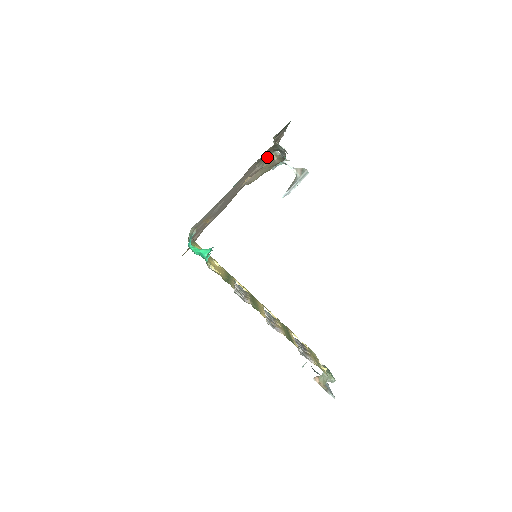
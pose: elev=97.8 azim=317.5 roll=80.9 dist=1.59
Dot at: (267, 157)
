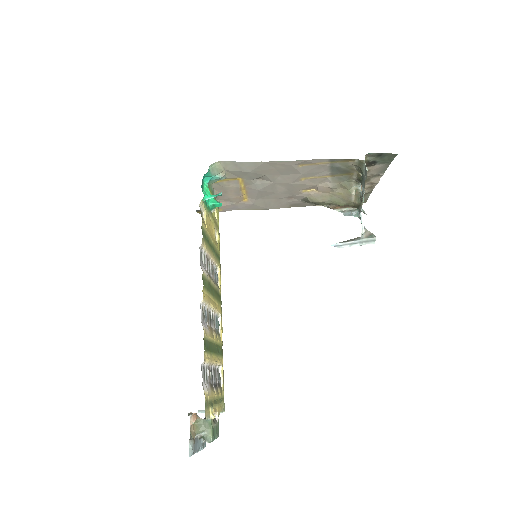
Dot at: (347, 182)
